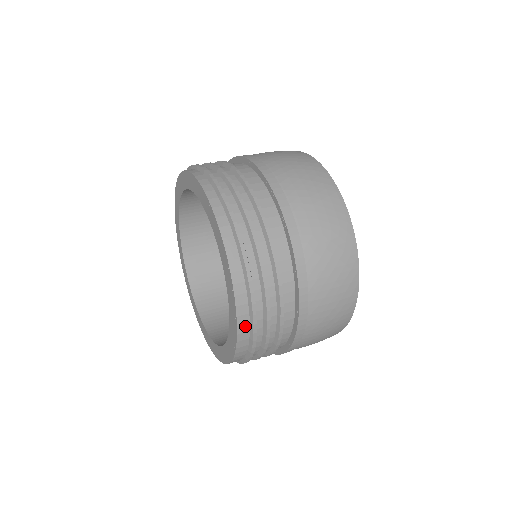
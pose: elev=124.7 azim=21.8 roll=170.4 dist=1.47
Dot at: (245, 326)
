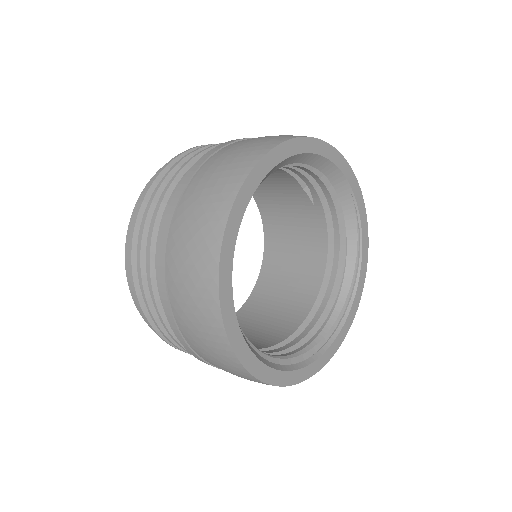
Dot at: occluded
